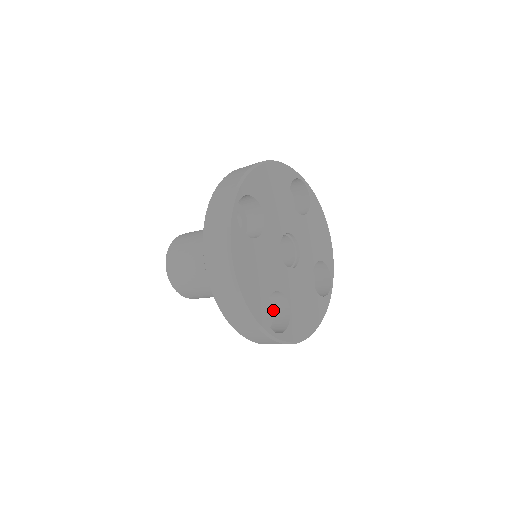
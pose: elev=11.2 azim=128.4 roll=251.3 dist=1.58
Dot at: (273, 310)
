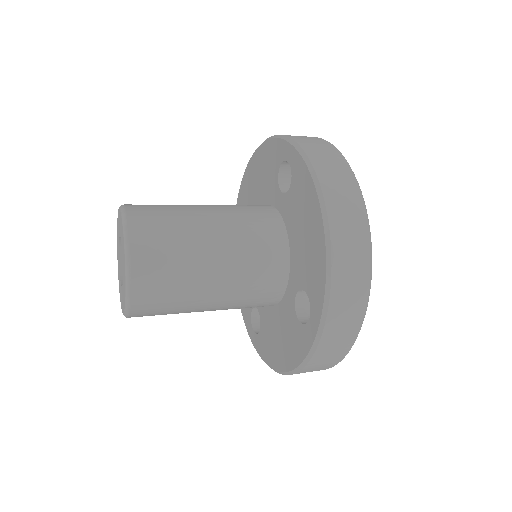
Dot at: occluded
